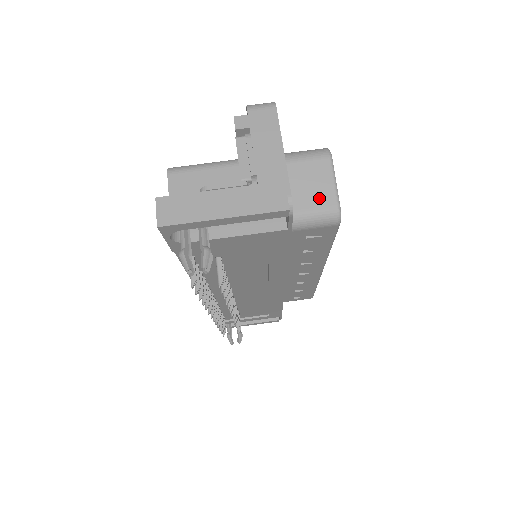
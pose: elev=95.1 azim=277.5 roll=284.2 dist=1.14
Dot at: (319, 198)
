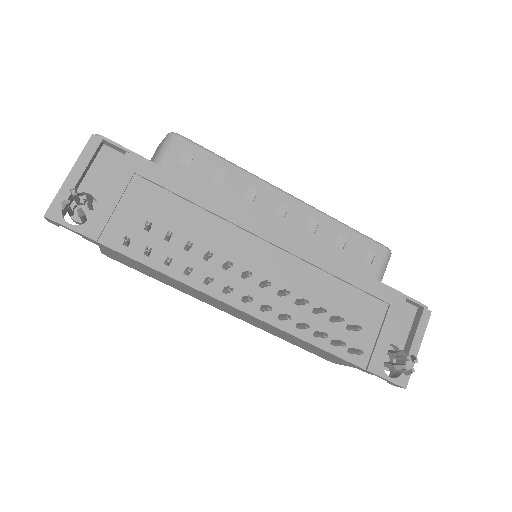
Dot at: (159, 148)
